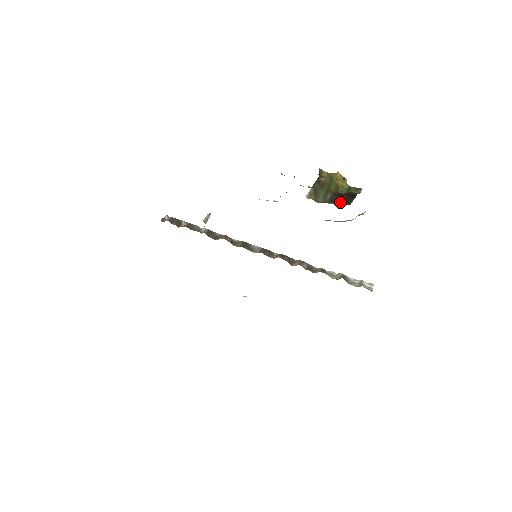
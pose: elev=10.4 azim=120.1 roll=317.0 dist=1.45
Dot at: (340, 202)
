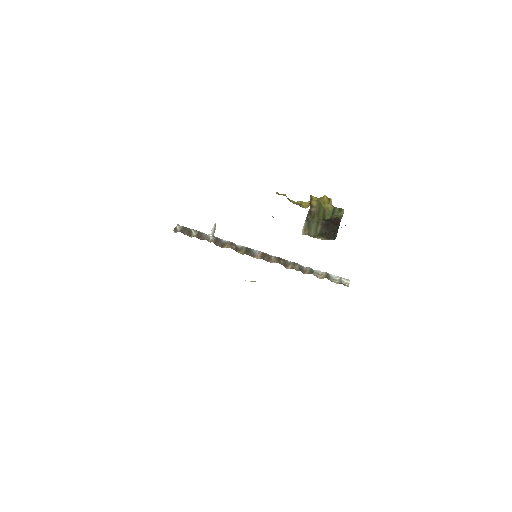
Dot at: (328, 236)
